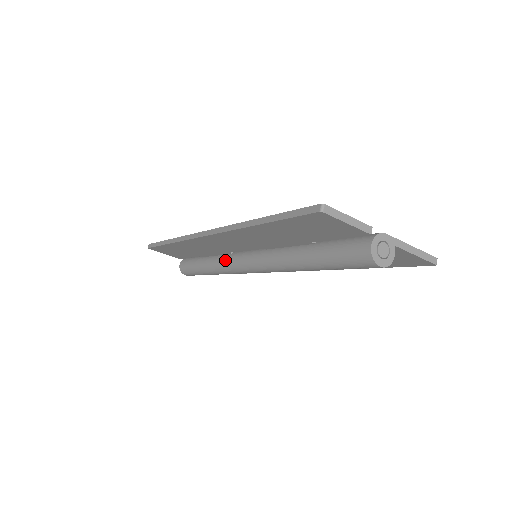
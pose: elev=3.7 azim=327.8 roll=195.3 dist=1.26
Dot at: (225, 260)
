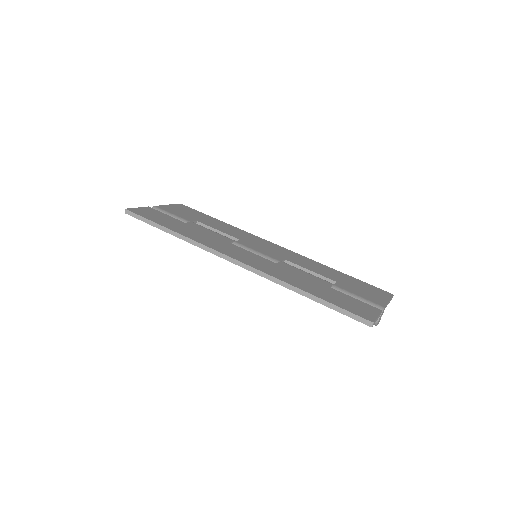
Dot at: occluded
